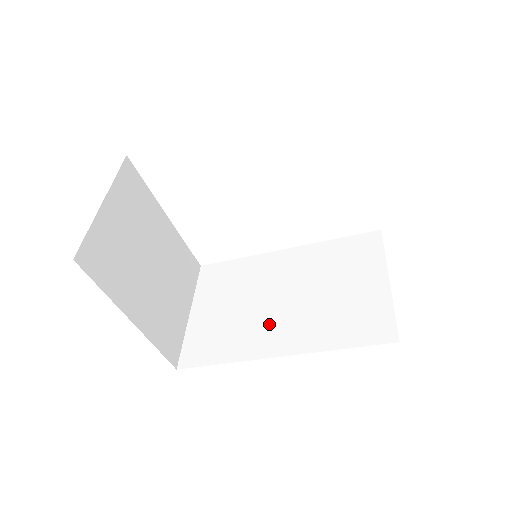
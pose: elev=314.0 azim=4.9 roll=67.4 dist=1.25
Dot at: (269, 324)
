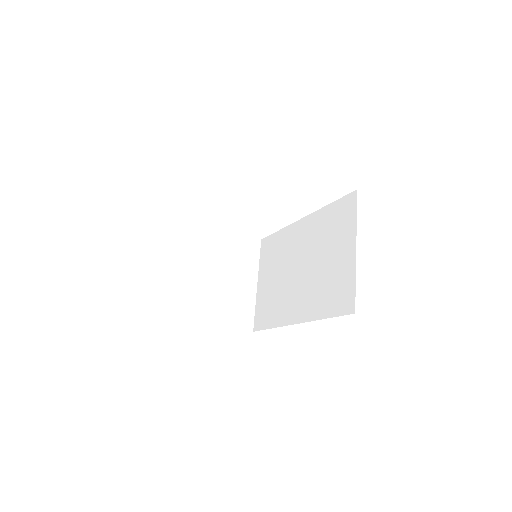
Dot at: (292, 295)
